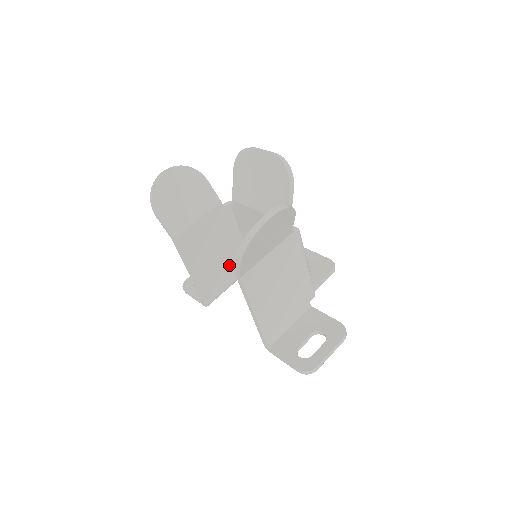
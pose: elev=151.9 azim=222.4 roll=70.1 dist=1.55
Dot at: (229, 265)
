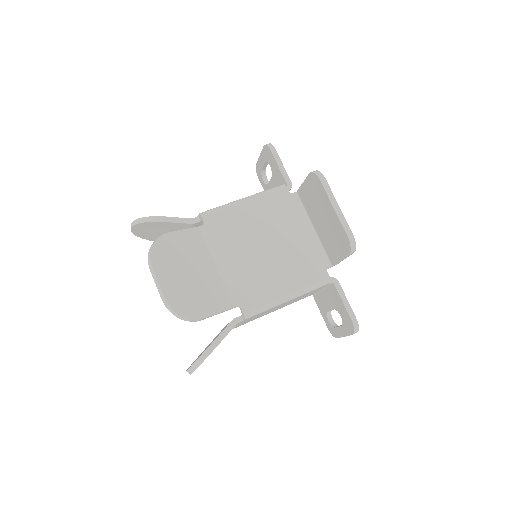
Dot at: occluded
